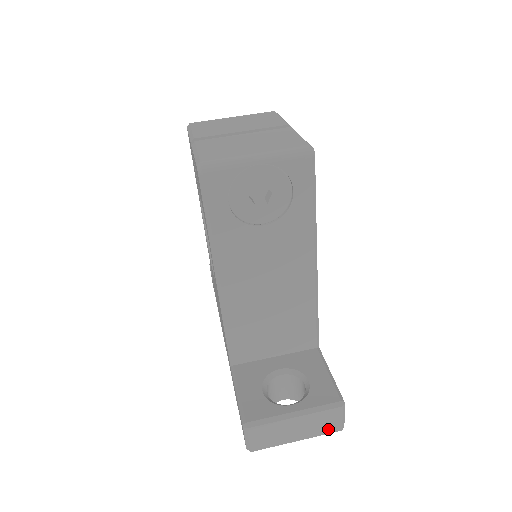
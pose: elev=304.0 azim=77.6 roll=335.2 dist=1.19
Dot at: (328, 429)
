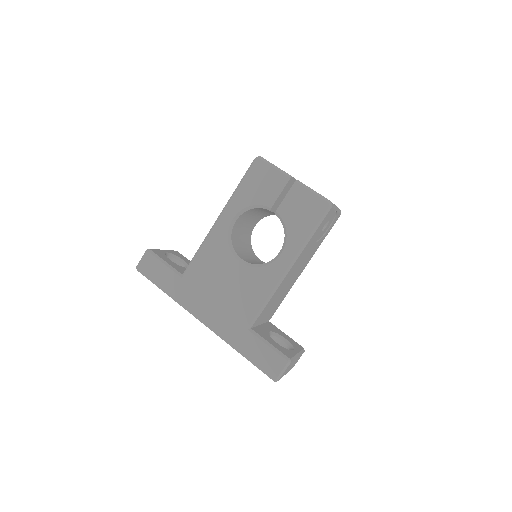
Dot at: (293, 366)
